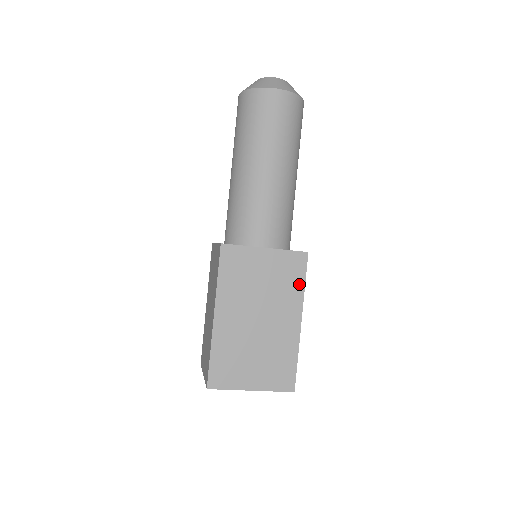
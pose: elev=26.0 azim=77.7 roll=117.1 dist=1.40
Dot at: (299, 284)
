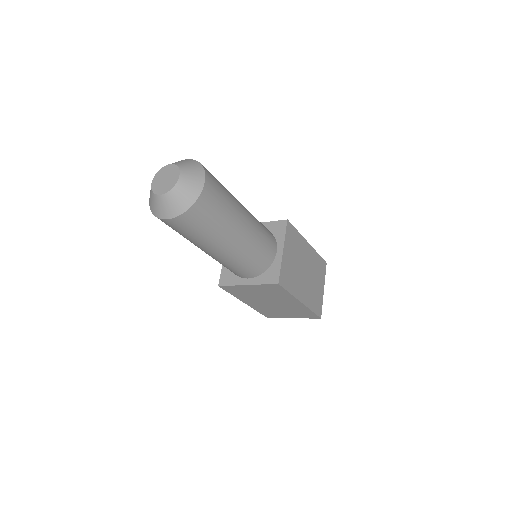
Dot at: (285, 293)
